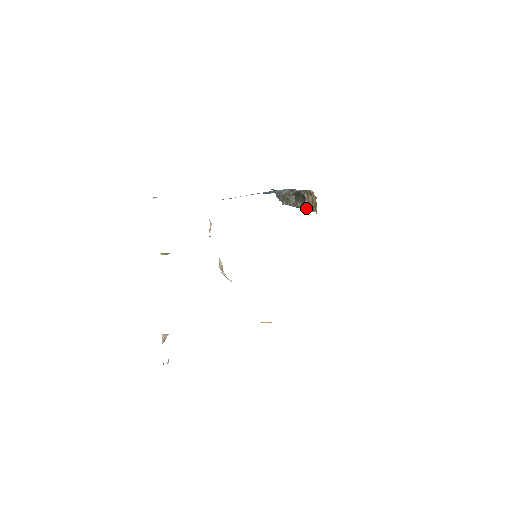
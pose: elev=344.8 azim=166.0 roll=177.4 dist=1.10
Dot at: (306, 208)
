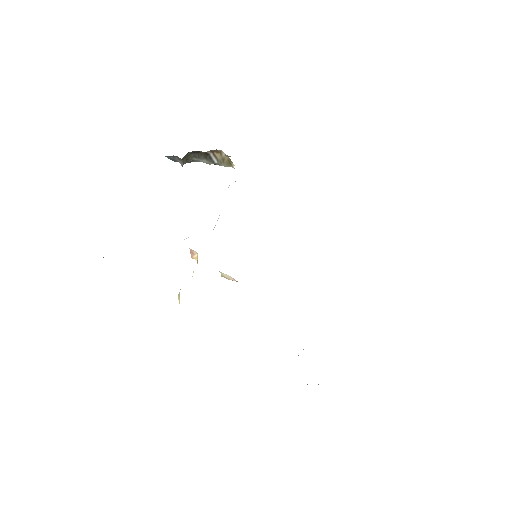
Dot at: (216, 164)
